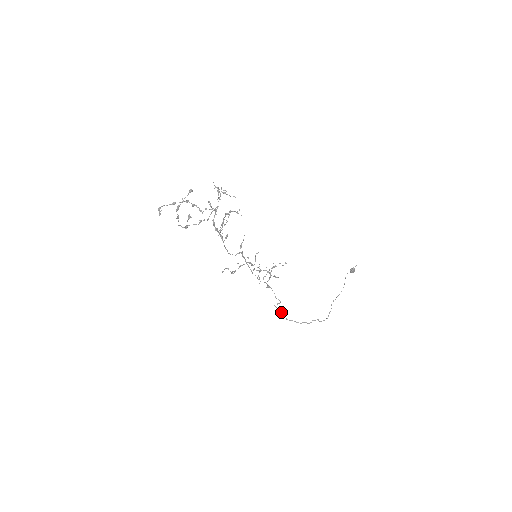
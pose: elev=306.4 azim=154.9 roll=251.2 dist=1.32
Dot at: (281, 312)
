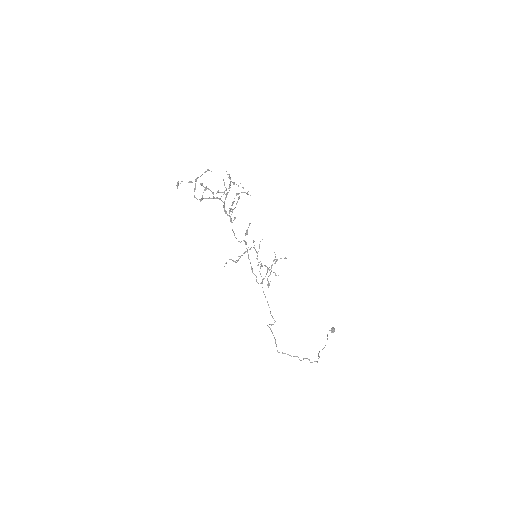
Dot at: (274, 338)
